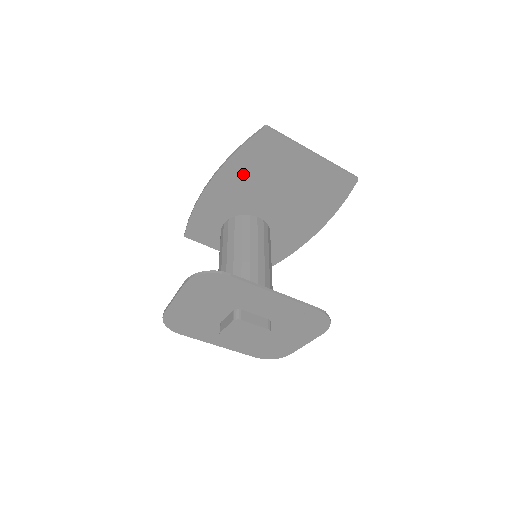
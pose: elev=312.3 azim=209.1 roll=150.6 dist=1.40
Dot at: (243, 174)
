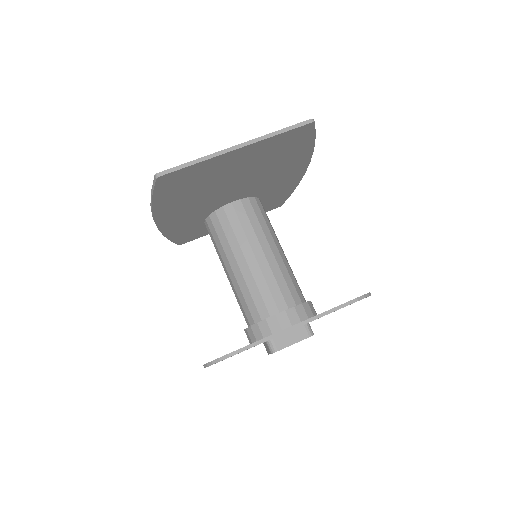
Dot at: (180, 203)
